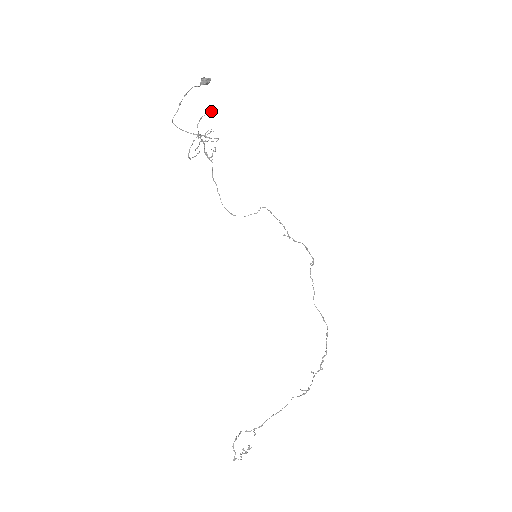
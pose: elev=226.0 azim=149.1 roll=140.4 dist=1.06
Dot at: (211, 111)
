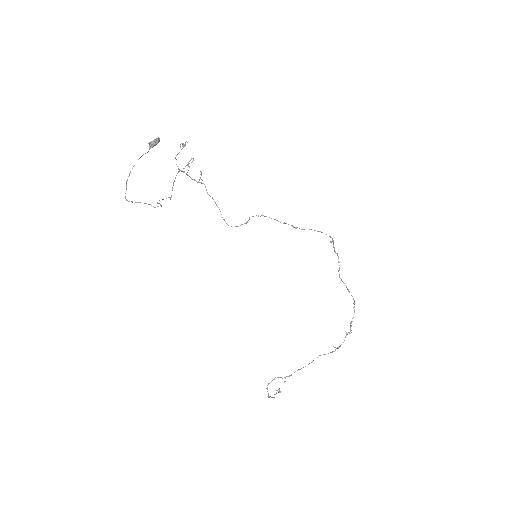
Dot at: occluded
